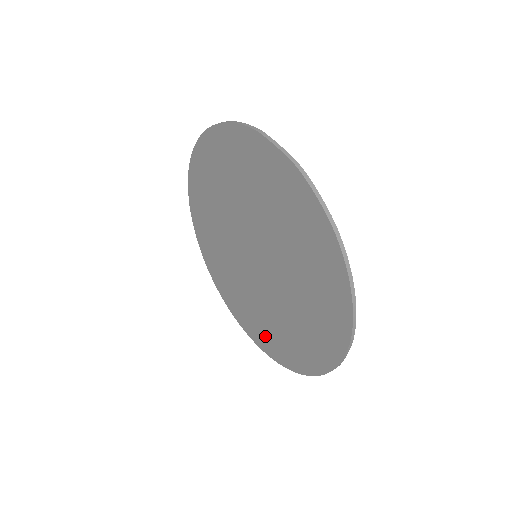
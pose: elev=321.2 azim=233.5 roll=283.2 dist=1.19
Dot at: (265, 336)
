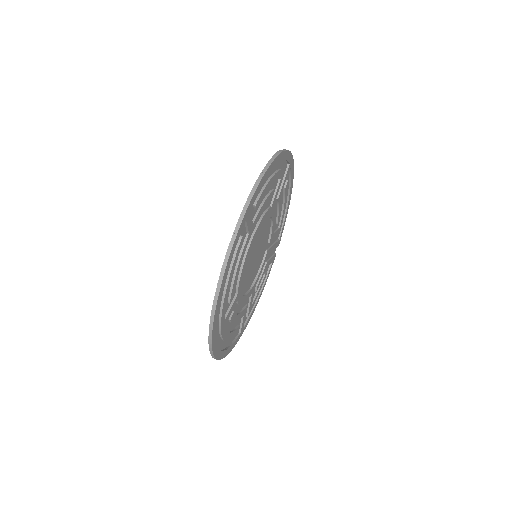
Dot at: occluded
